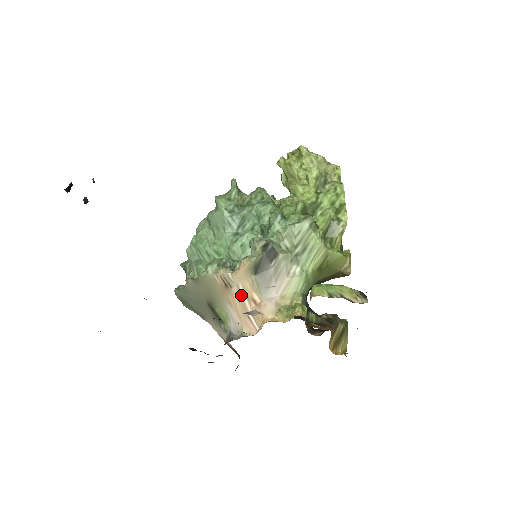
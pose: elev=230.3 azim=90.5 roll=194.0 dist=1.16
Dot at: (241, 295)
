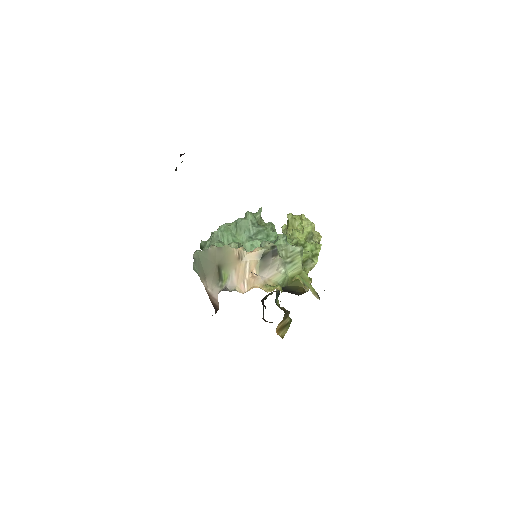
Dot at: (246, 267)
